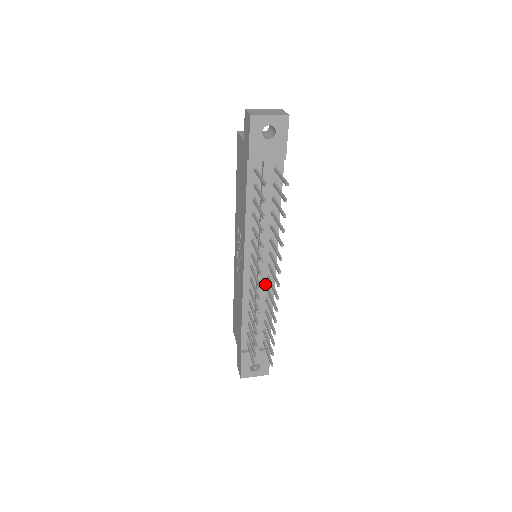
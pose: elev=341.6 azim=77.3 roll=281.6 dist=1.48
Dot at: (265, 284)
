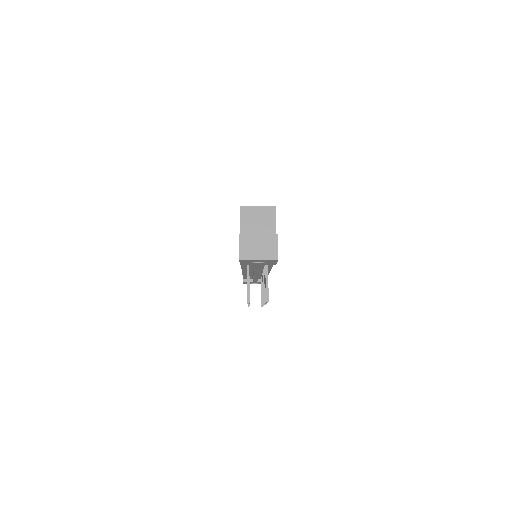
Dot at: (261, 273)
